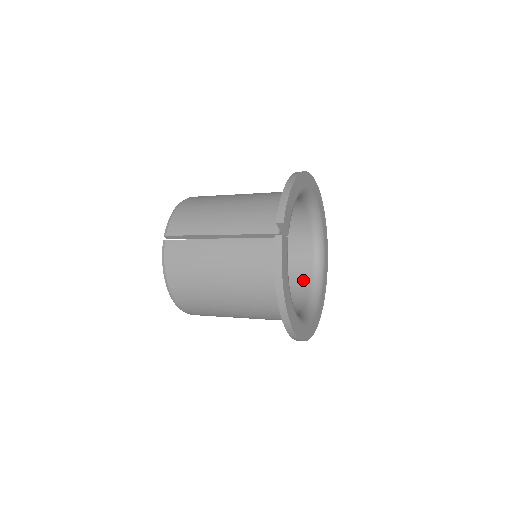
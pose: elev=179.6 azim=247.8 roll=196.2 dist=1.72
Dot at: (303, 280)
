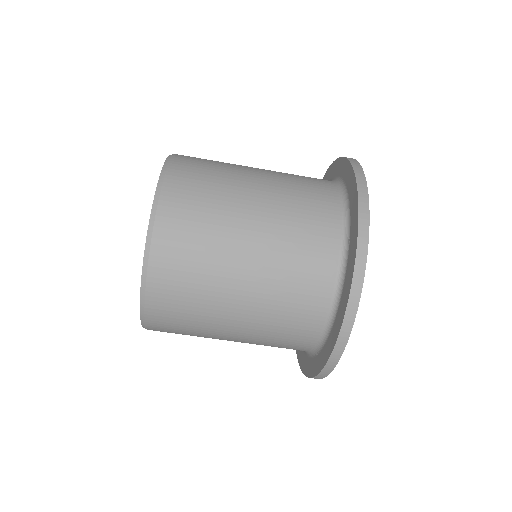
Dot at: occluded
